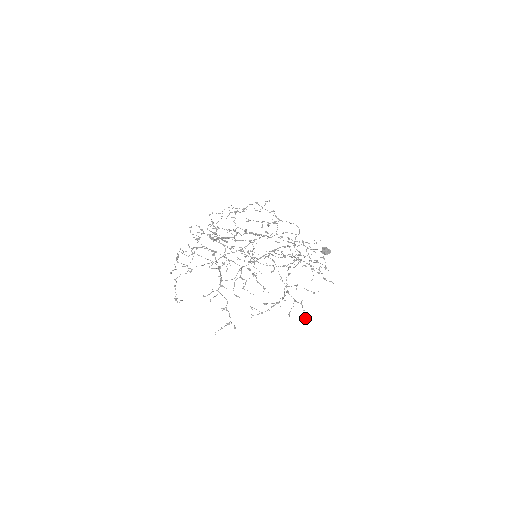
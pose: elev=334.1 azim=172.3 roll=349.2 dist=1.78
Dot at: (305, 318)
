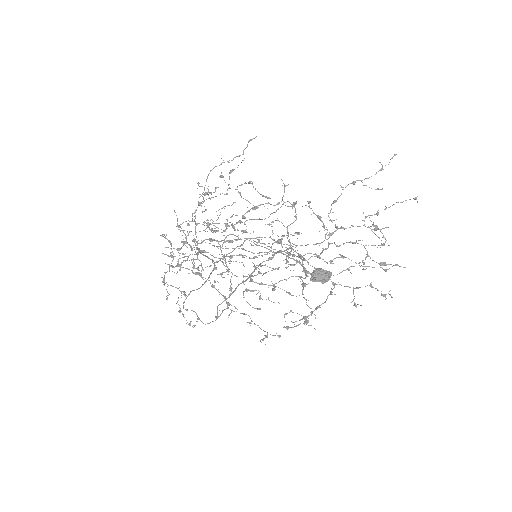
Dot at: (391, 296)
